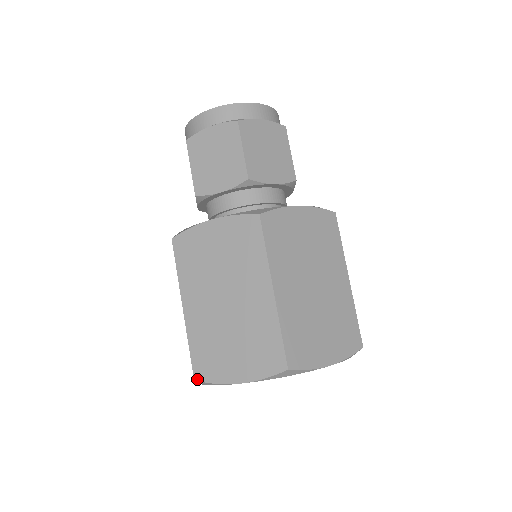
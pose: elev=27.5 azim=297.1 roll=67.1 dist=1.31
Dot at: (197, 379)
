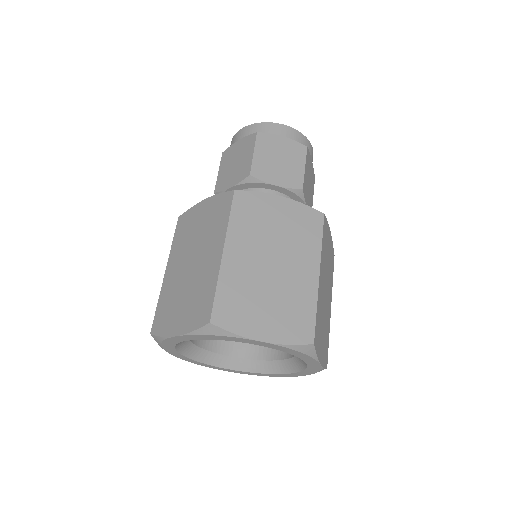
Dot at: (214, 322)
